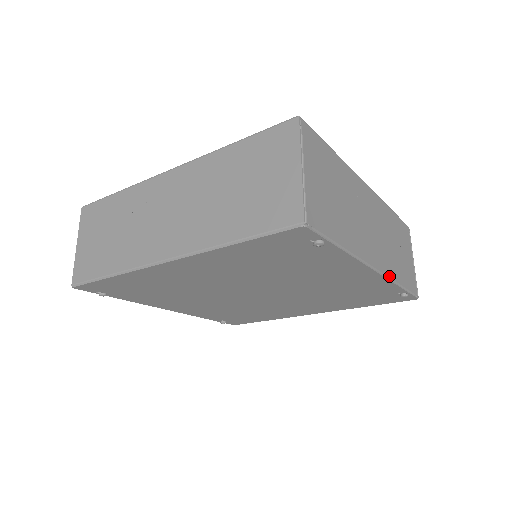
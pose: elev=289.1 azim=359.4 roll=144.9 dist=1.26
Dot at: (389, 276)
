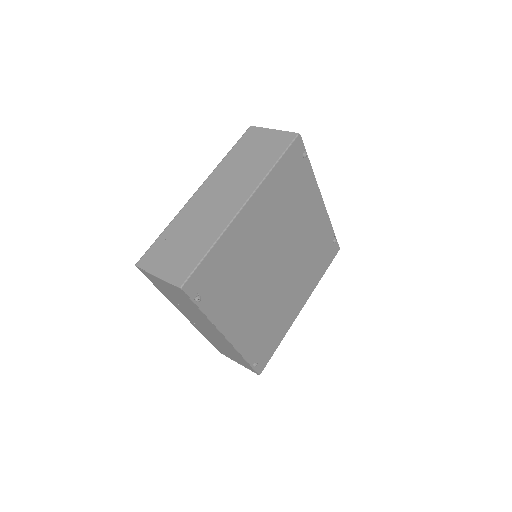
Dot at: occluded
